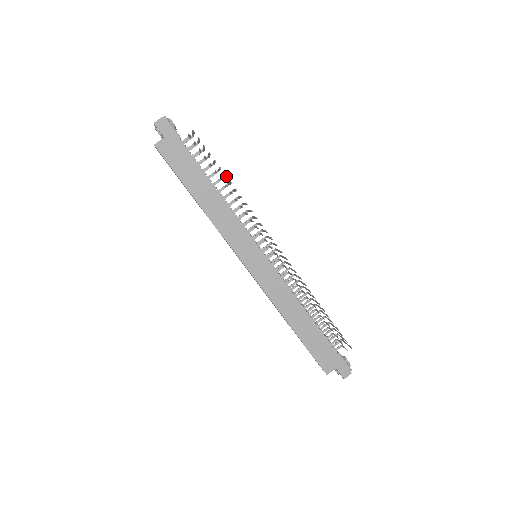
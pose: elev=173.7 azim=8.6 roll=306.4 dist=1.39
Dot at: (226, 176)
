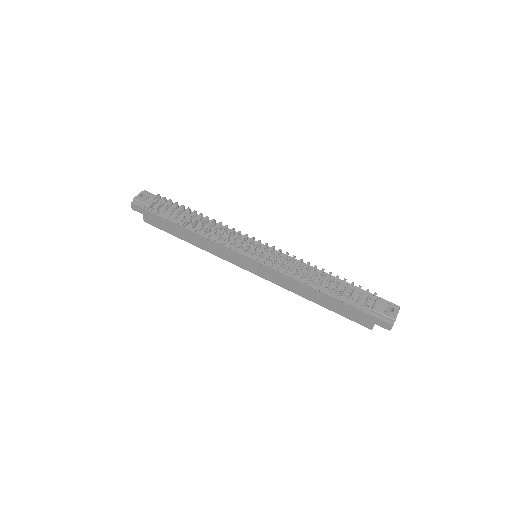
Dot at: (182, 226)
